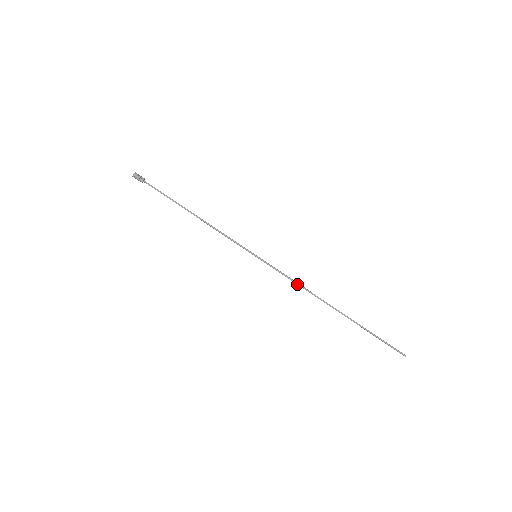
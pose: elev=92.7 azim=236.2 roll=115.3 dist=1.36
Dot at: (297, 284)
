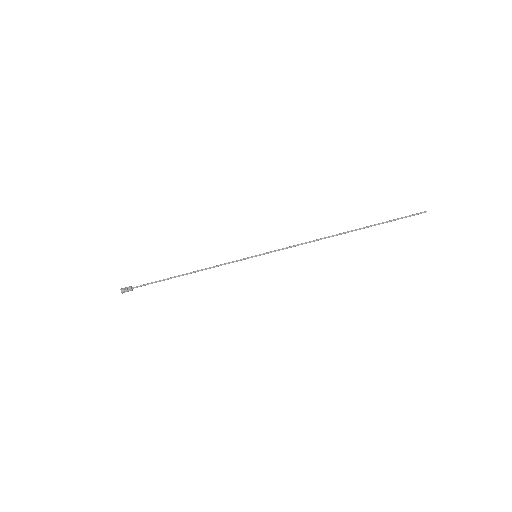
Dot at: occluded
